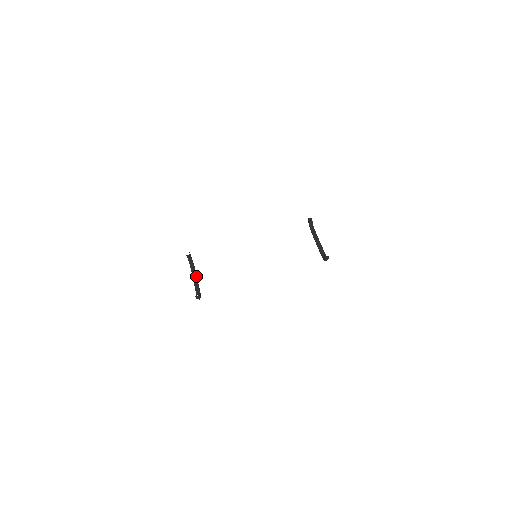
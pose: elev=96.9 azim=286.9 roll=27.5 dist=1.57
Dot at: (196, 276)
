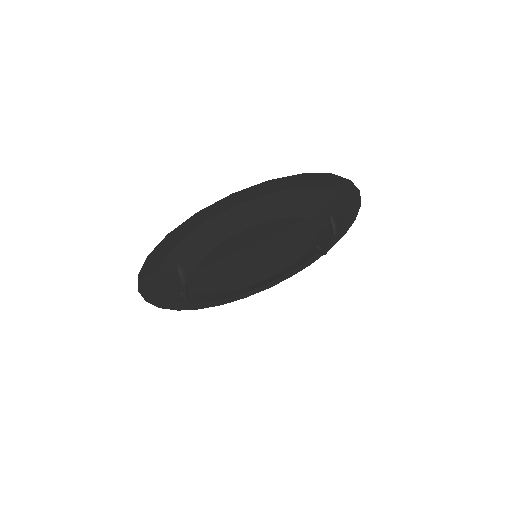
Dot at: occluded
